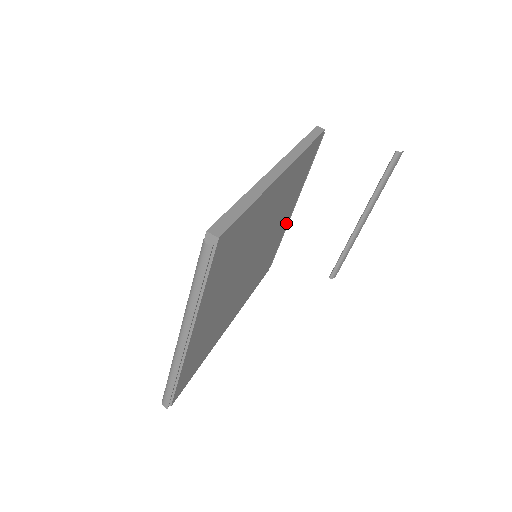
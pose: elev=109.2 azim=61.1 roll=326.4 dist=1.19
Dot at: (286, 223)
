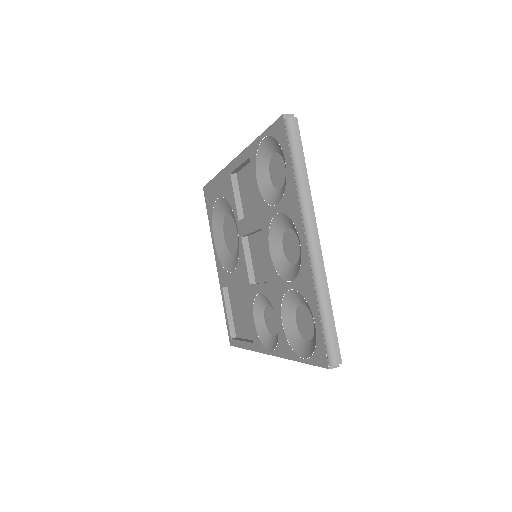
Dot at: occluded
